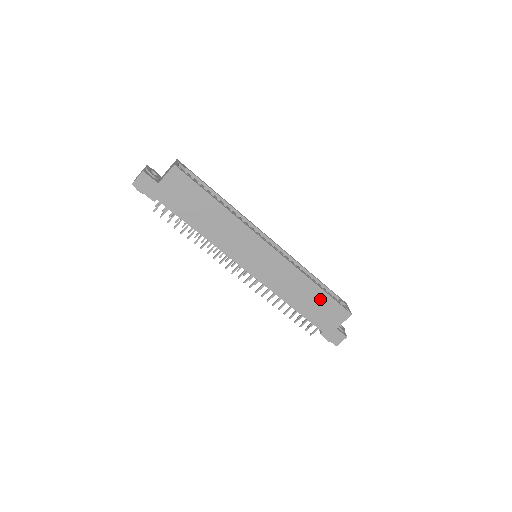
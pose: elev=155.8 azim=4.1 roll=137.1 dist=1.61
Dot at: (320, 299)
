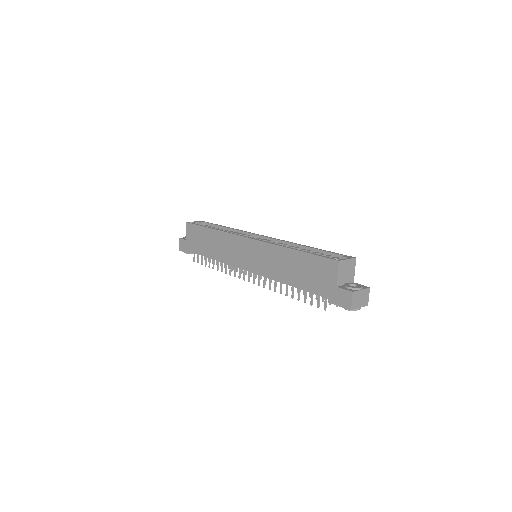
Dot at: (304, 262)
